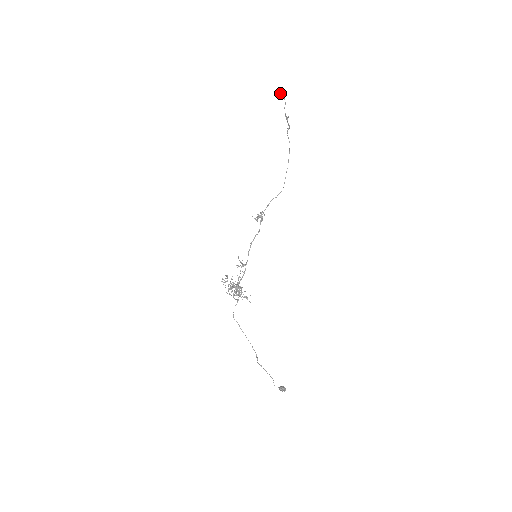
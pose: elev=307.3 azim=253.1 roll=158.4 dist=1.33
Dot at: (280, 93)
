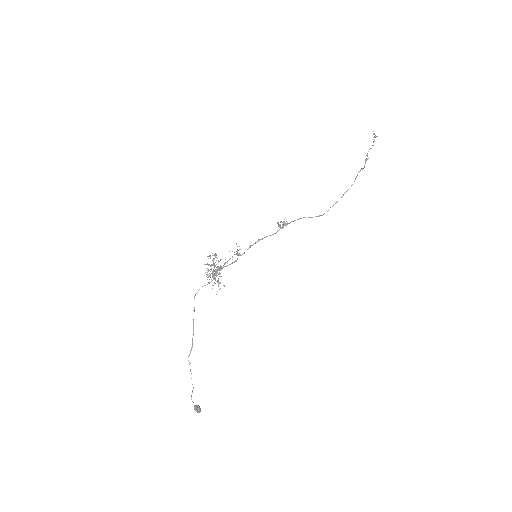
Dot at: (373, 134)
